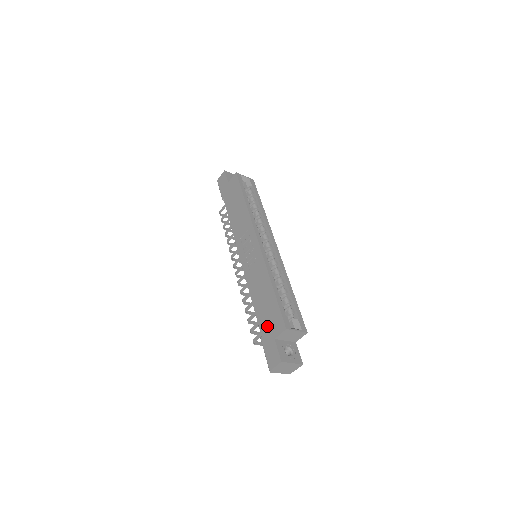
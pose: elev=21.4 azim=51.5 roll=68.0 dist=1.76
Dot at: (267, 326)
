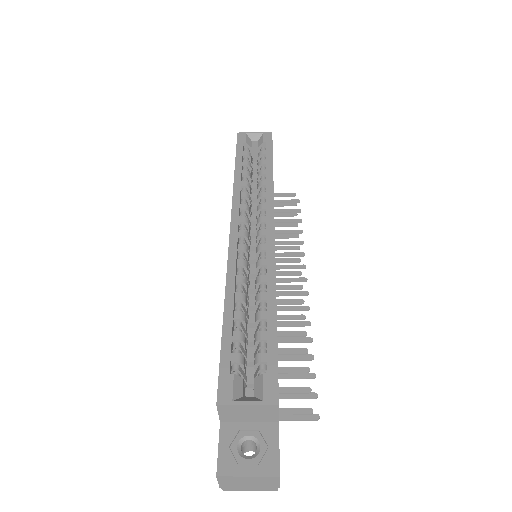
Dot at: occluded
